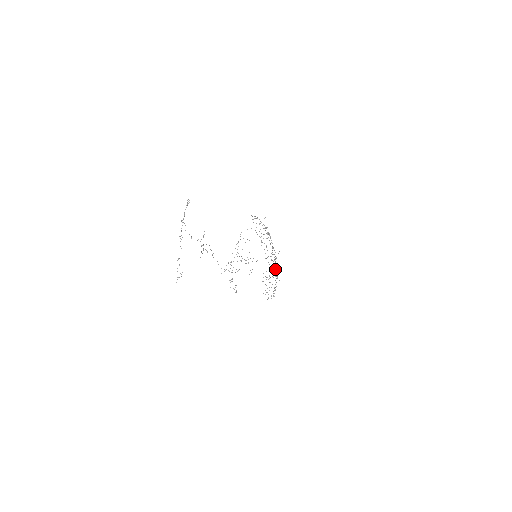
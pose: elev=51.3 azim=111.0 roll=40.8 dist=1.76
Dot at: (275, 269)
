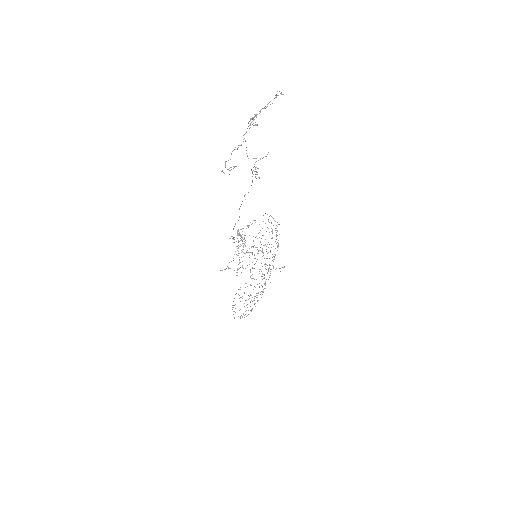
Dot at: occluded
